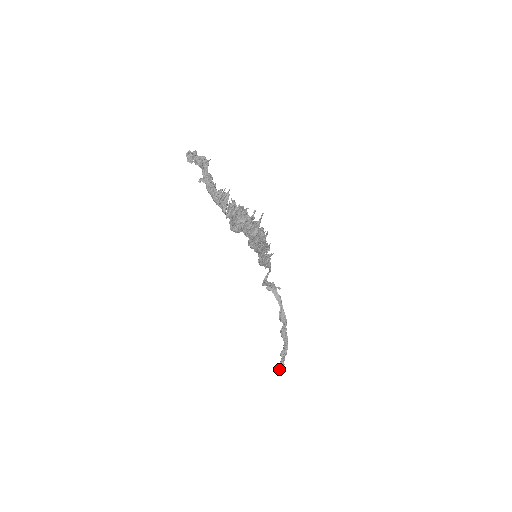
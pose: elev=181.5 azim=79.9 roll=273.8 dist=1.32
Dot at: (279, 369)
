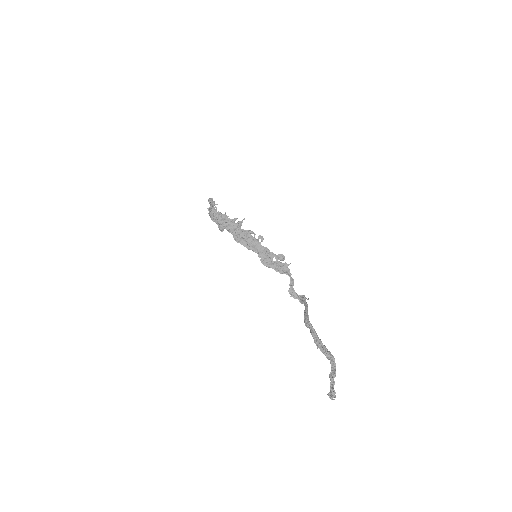
Dot at: (328, 395)
